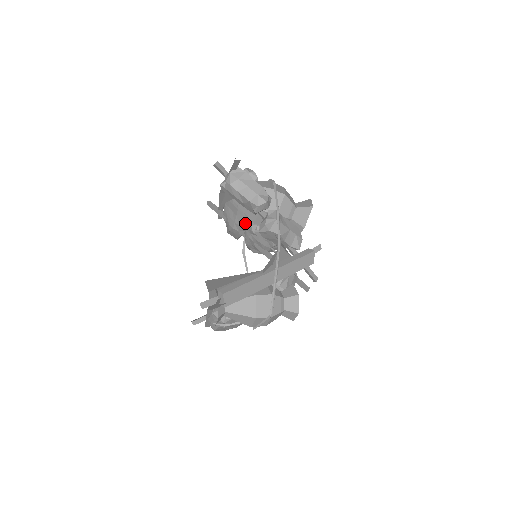
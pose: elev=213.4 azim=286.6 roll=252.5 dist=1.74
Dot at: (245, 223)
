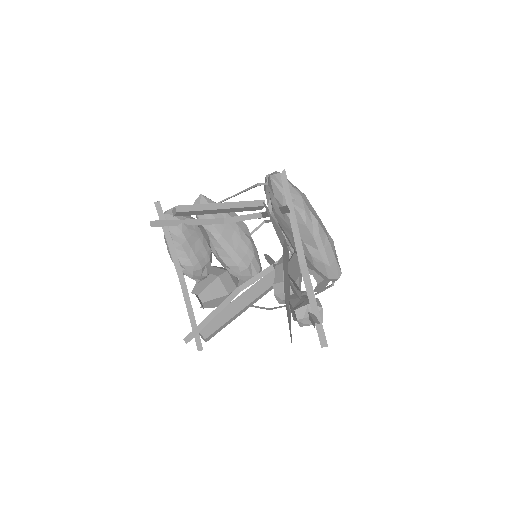
Dot at: occluded
